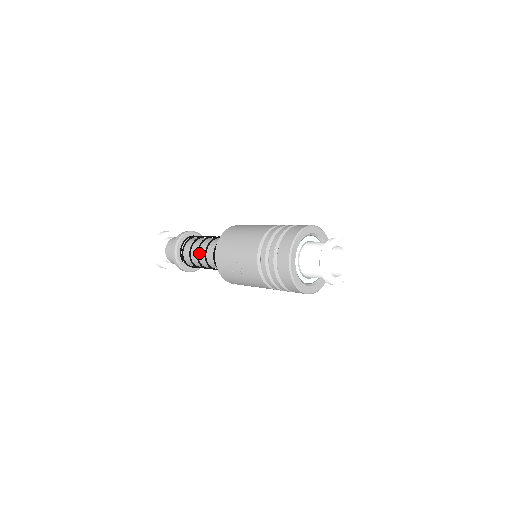
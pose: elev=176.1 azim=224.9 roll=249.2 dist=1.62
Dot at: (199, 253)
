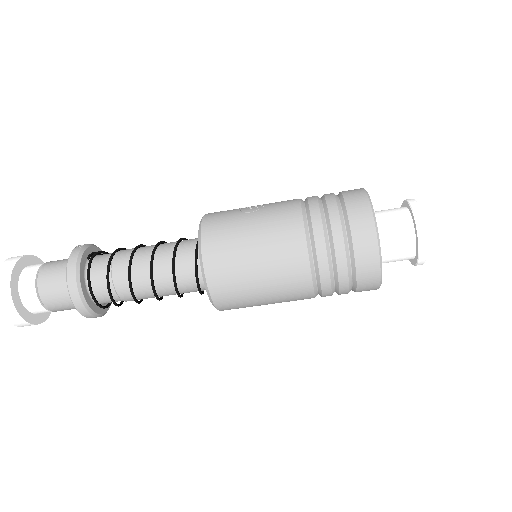
Dot at: (144, 246)
